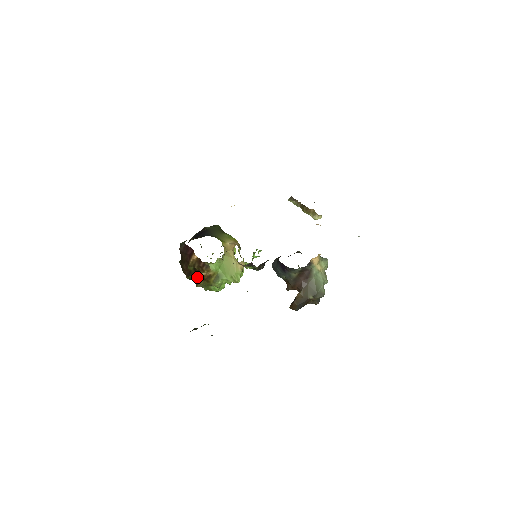
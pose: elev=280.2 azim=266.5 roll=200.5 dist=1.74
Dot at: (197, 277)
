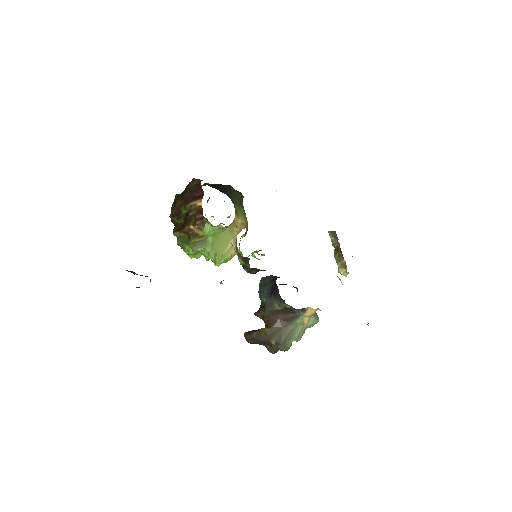
Dot at: (182, 224)
